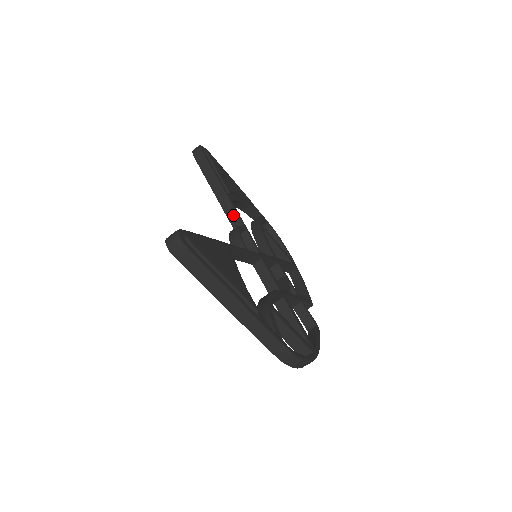
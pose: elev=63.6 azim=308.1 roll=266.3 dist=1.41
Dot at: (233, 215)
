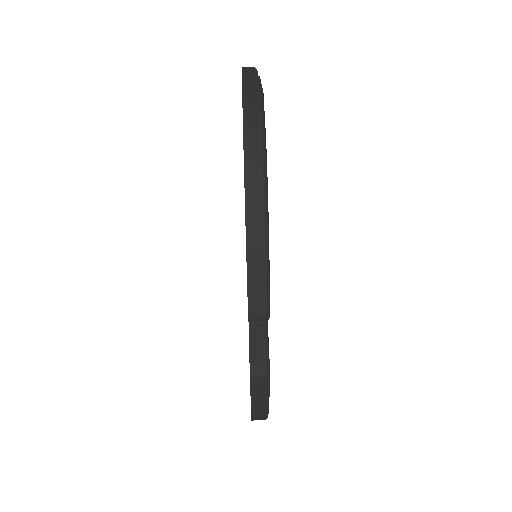
Dot at: occluded
